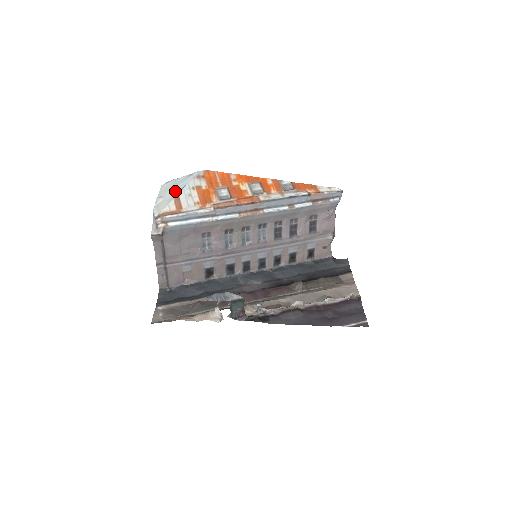
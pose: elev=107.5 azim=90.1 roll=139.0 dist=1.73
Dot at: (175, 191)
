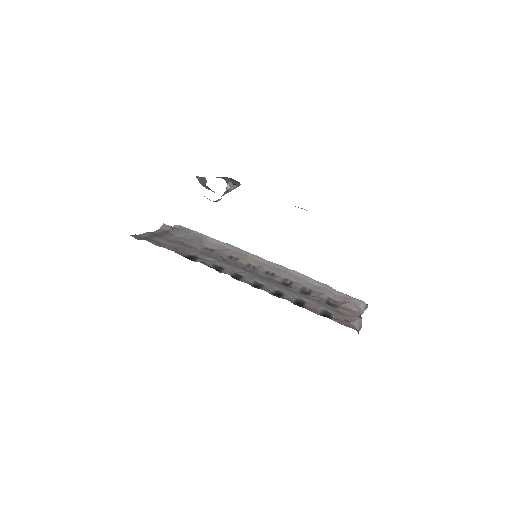
Dot at: occluded
